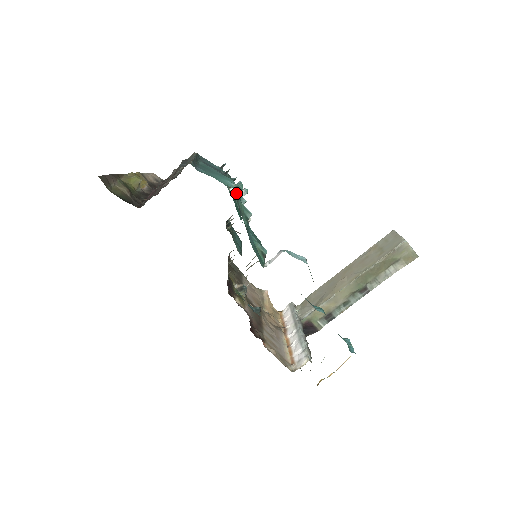
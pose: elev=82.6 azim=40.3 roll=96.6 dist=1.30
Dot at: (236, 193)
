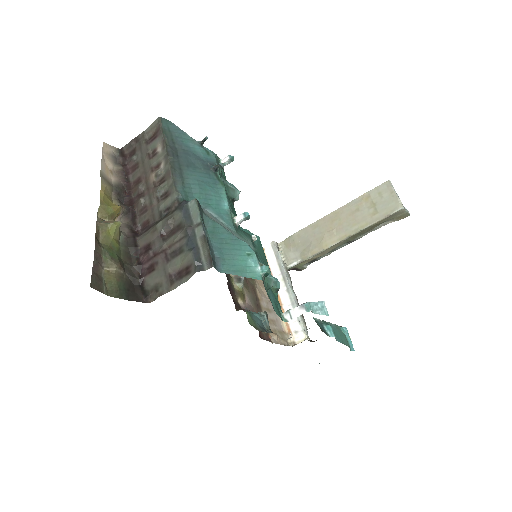
Dot at: (263, 281)
